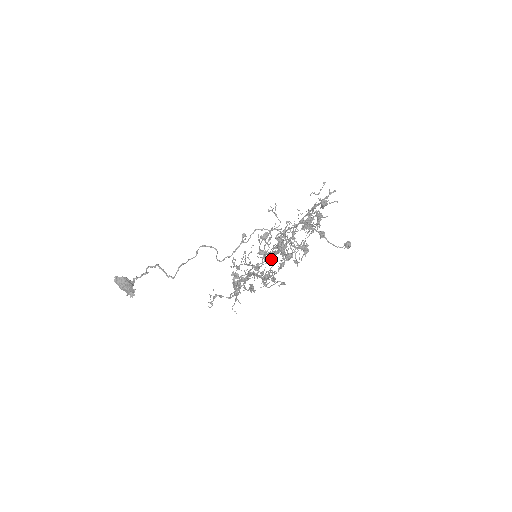
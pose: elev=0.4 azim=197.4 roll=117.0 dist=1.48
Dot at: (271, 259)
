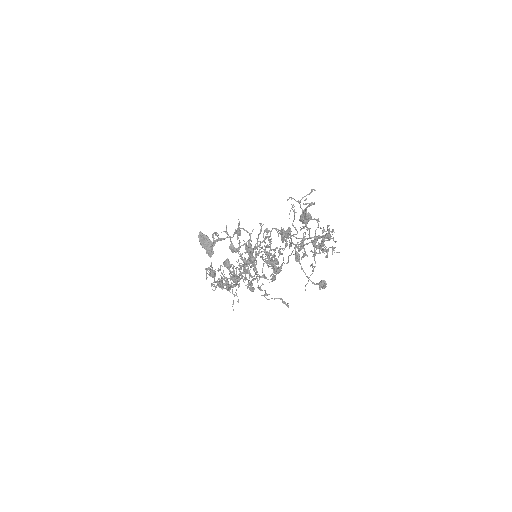
Dot at: occluded
